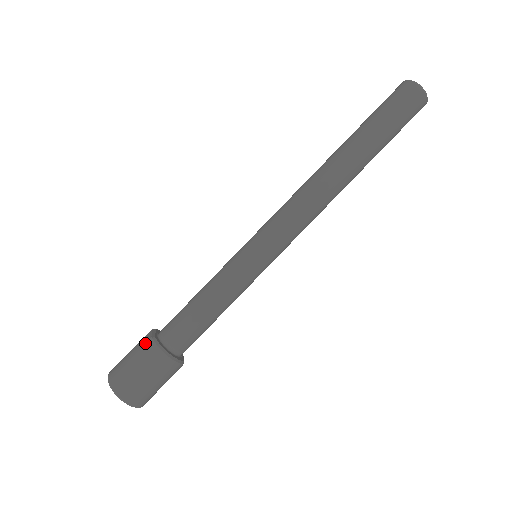
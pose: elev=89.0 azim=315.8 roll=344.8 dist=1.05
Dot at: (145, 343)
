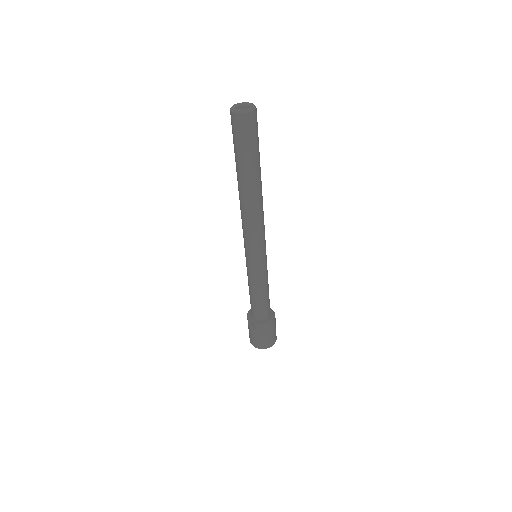
Dot at: (255, 328)
